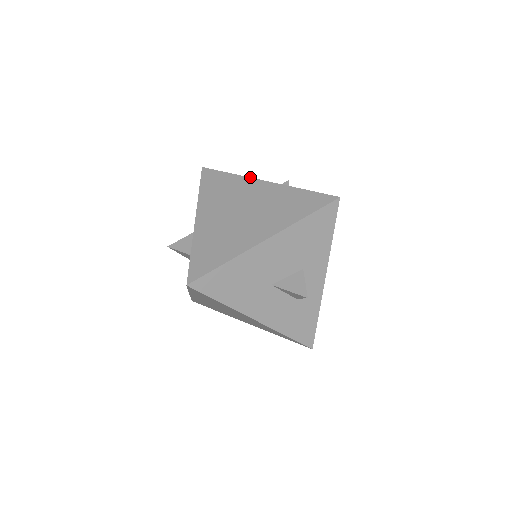
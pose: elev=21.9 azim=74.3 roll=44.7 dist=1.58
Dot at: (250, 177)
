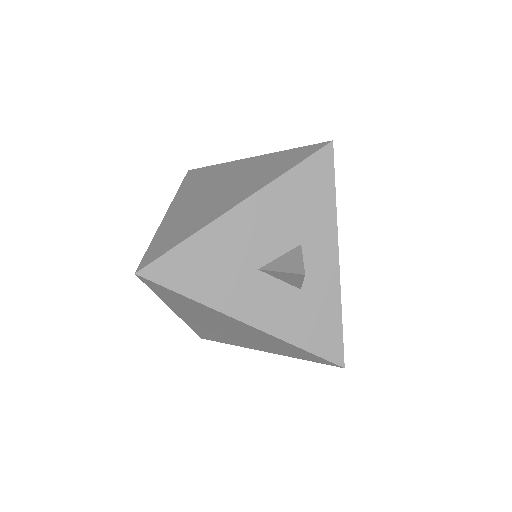
Dot at: occluded
